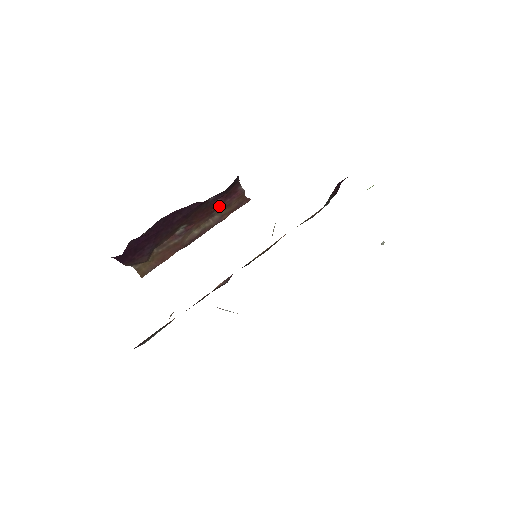
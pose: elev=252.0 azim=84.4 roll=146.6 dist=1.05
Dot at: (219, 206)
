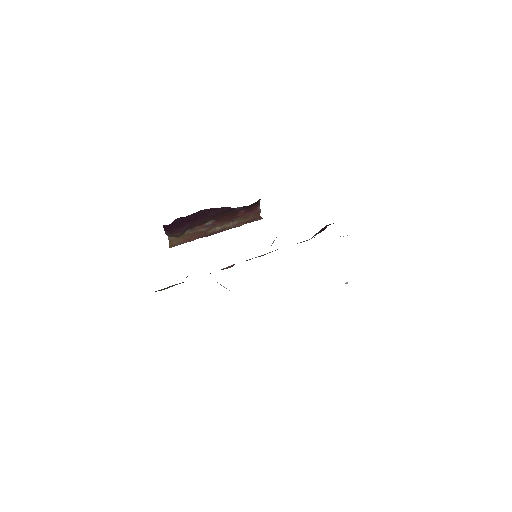
Dot at: (240, 215)
